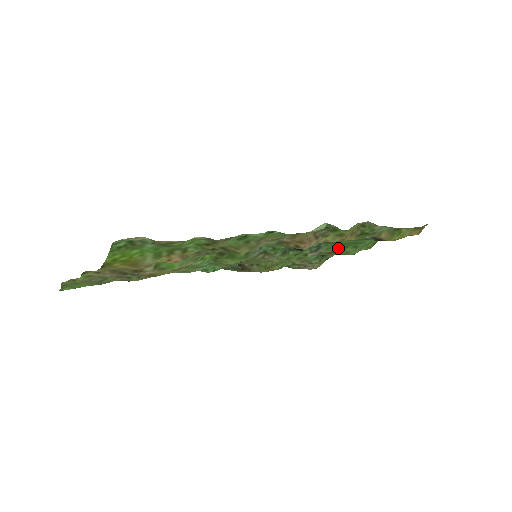
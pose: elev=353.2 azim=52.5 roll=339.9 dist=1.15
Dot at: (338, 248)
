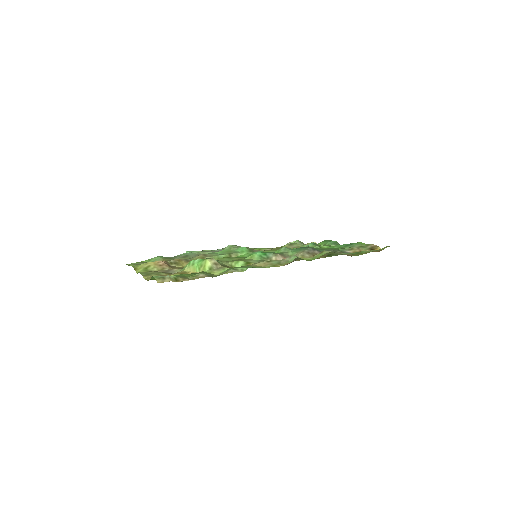
Dot at: occluded
